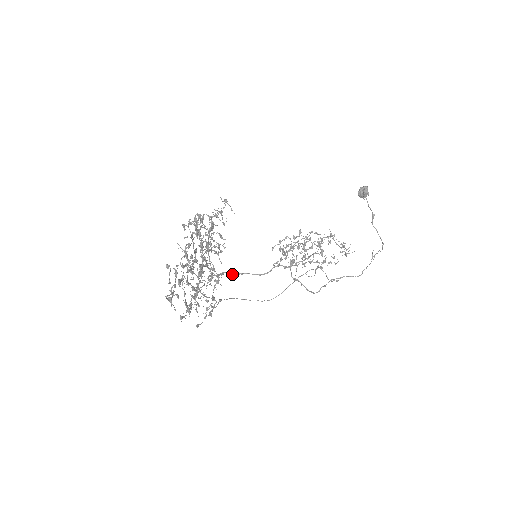
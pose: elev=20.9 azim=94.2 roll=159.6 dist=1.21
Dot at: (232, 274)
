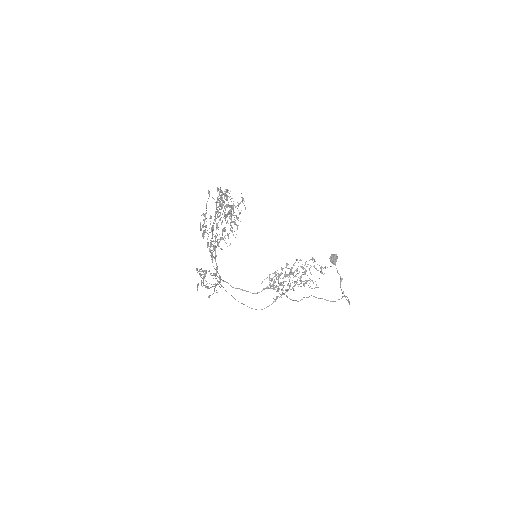
Dot at: (230, 285)
